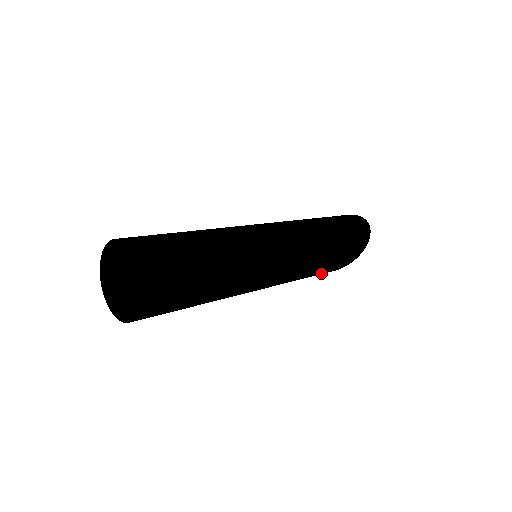
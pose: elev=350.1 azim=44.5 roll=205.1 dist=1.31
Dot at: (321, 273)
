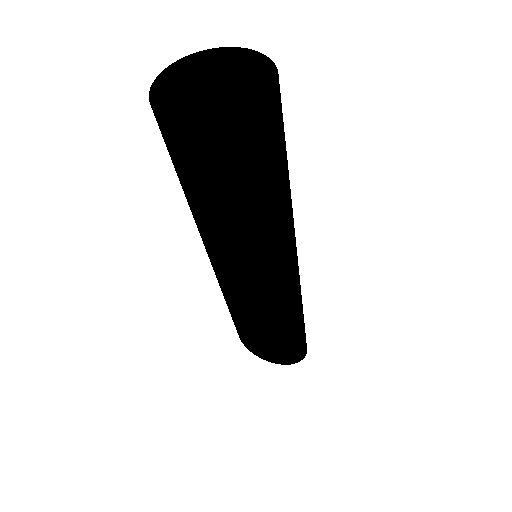
Dot at: (265, 344)
